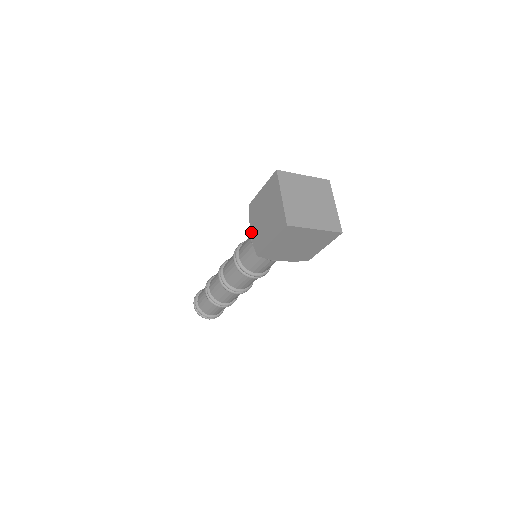
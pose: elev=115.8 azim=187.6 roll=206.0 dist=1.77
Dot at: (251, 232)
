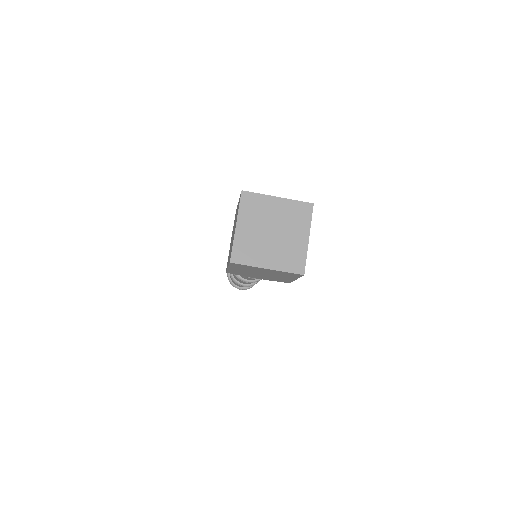
Dot at: (230, 243)
